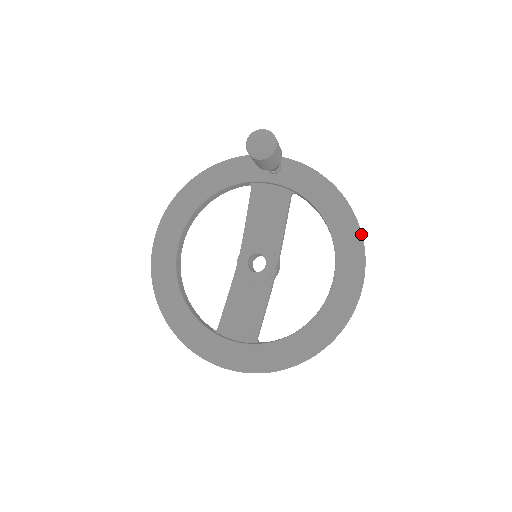
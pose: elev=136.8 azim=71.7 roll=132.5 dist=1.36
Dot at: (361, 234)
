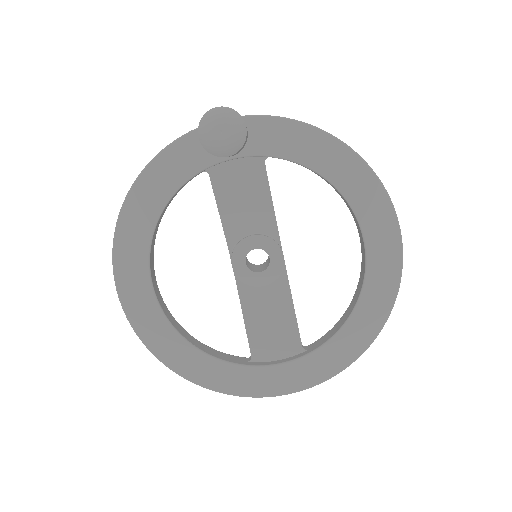
Dot at: (376, 176)
